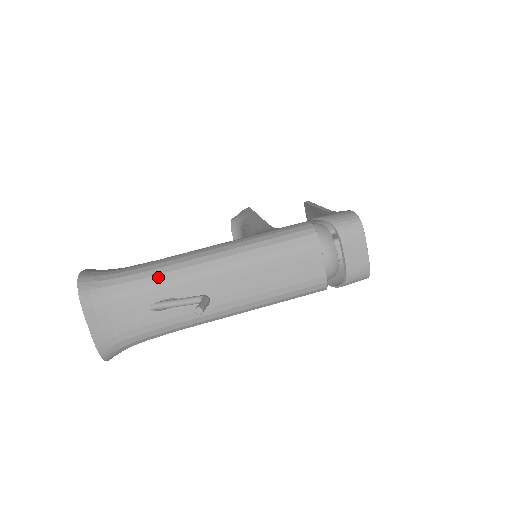
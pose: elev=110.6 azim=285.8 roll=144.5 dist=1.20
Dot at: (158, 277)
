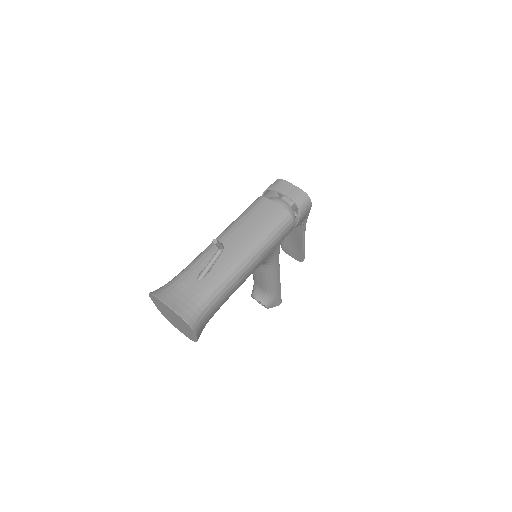
Dot at: (192, 264)
